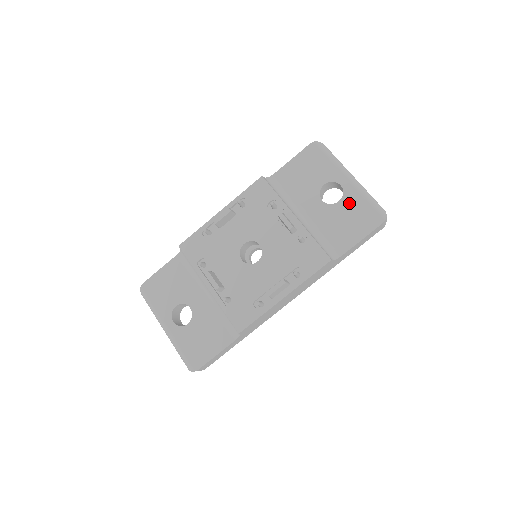
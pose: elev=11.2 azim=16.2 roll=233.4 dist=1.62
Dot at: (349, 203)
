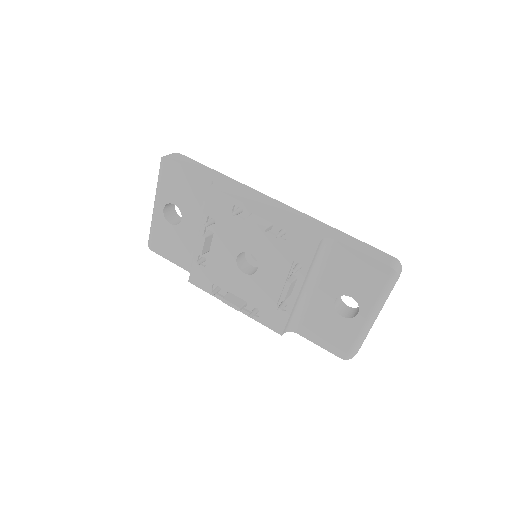
Dot at: (345, 326)
